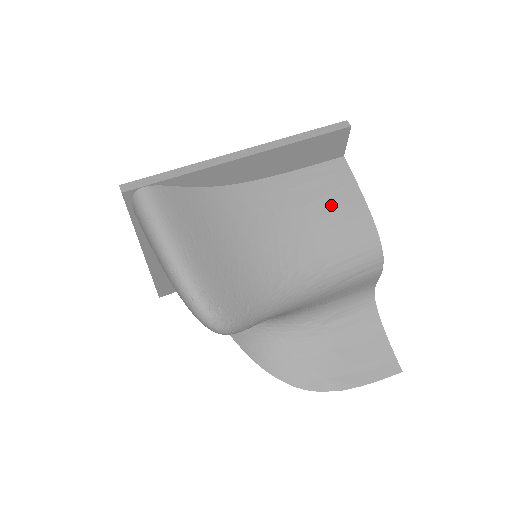
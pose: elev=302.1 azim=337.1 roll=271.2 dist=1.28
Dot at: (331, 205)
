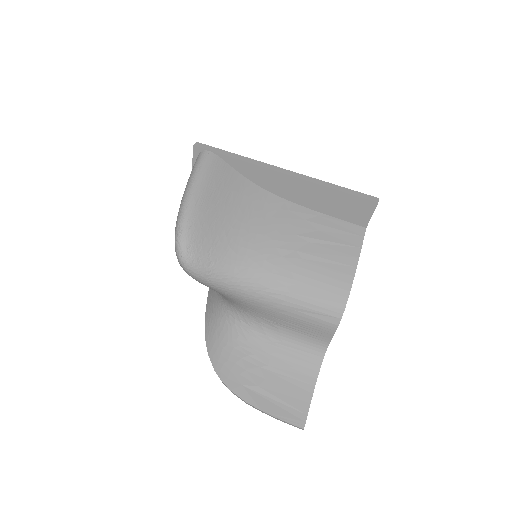
Dot at: (328, 250)
